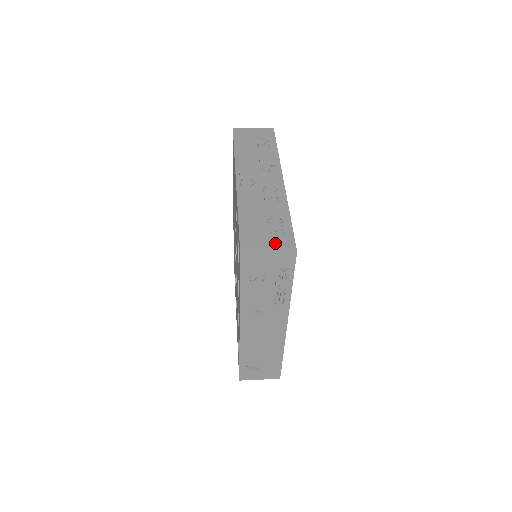
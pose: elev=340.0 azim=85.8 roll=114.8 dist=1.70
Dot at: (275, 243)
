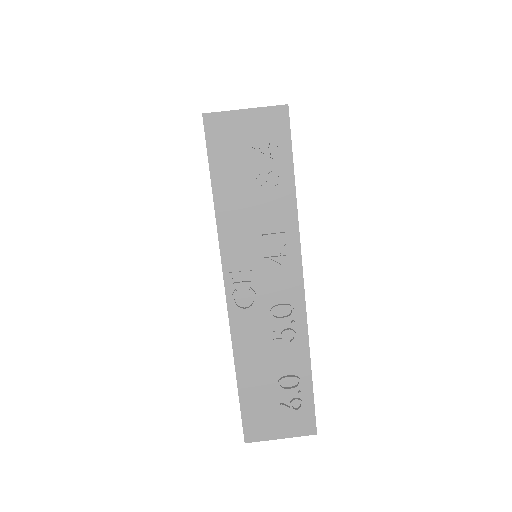
Dot at: (289, 423)
